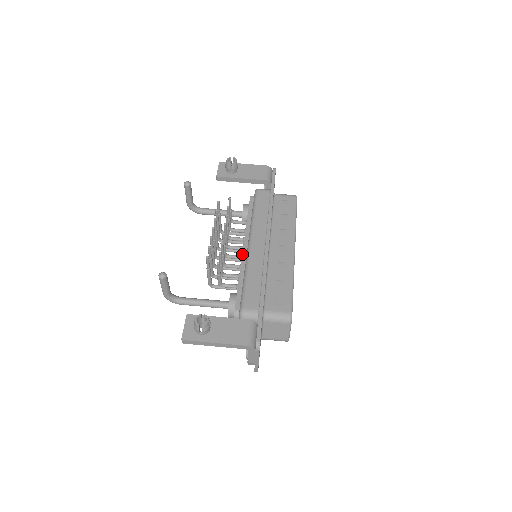
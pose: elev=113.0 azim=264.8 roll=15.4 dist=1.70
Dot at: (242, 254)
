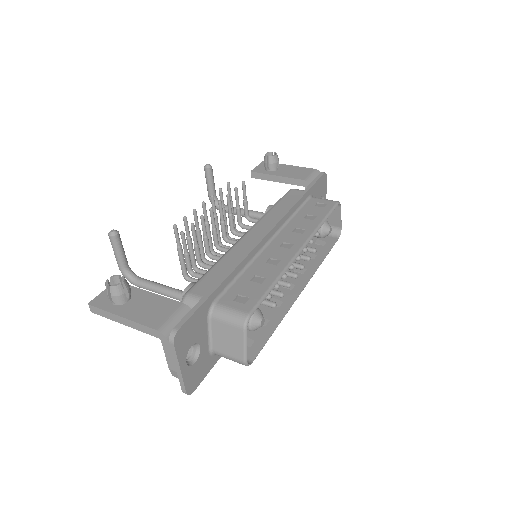
Dot at: occluded
